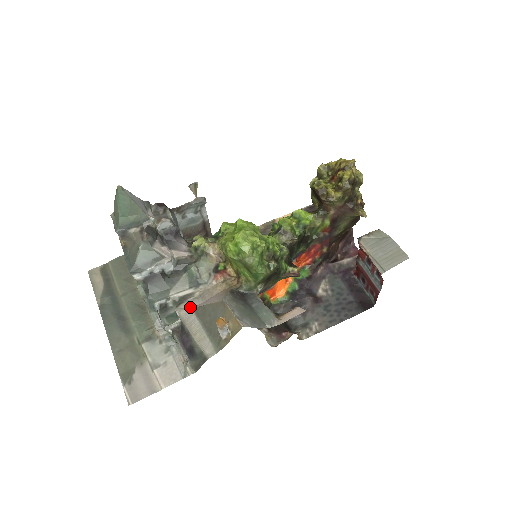
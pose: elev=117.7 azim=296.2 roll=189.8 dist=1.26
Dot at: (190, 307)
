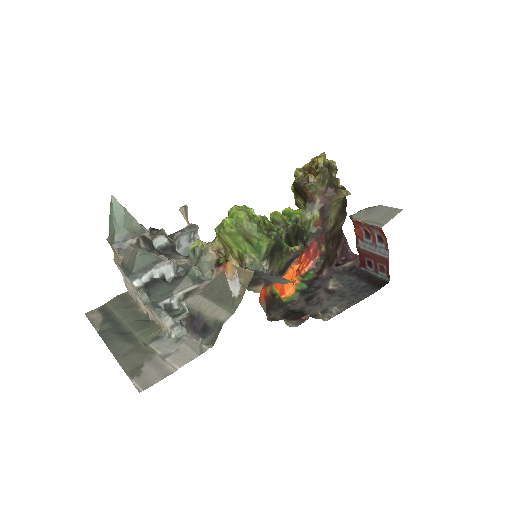
Dot at: (196, 293)
